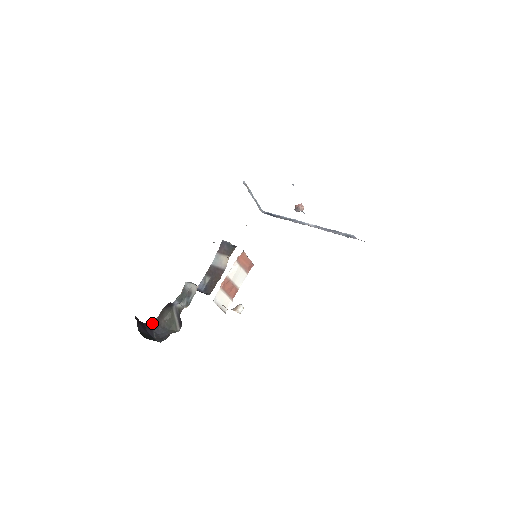
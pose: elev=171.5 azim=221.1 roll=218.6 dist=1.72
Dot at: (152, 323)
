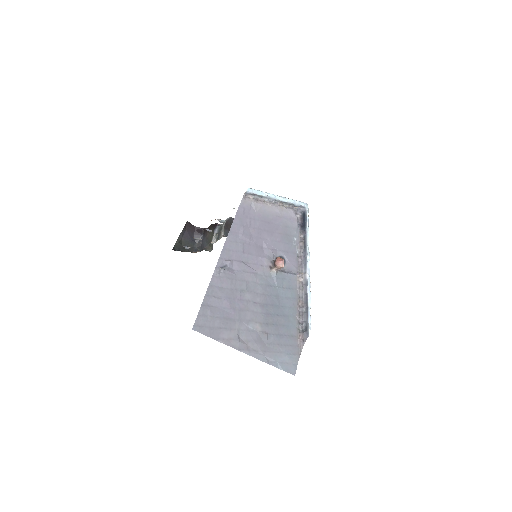
Dot at: (203, 229)
